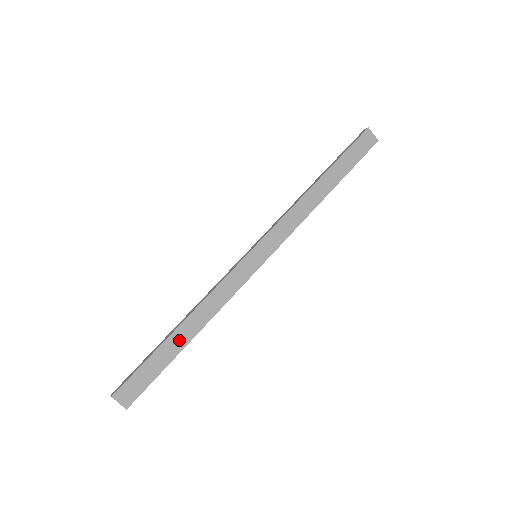
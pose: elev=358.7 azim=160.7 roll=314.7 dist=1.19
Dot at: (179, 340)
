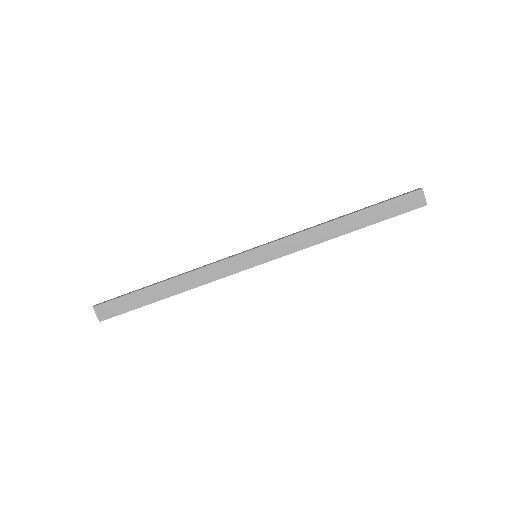
Dot at: (160, 292)
